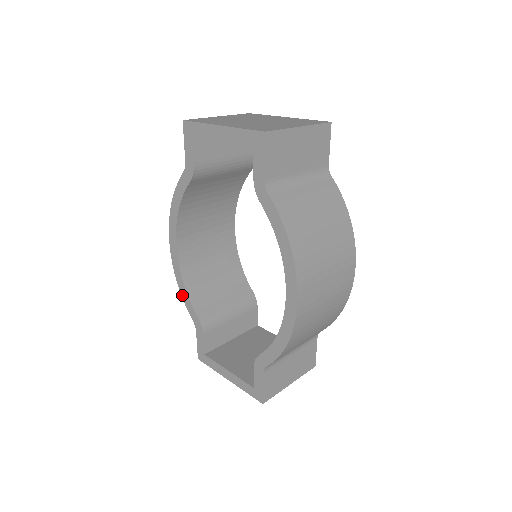
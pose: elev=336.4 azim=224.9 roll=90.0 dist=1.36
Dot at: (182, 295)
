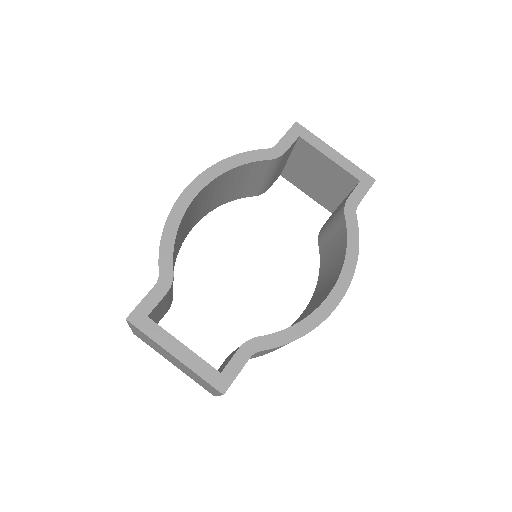
Dot at: (163, 239)
